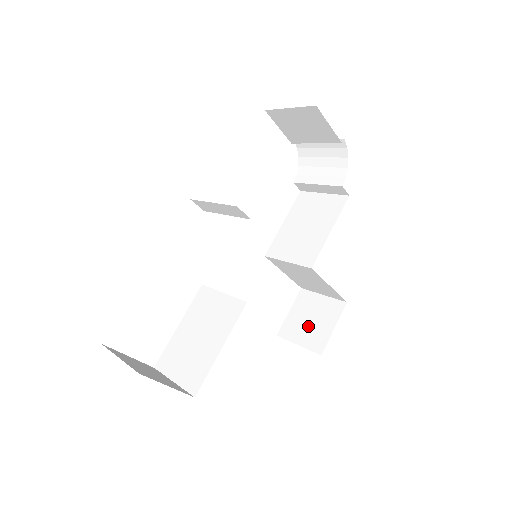
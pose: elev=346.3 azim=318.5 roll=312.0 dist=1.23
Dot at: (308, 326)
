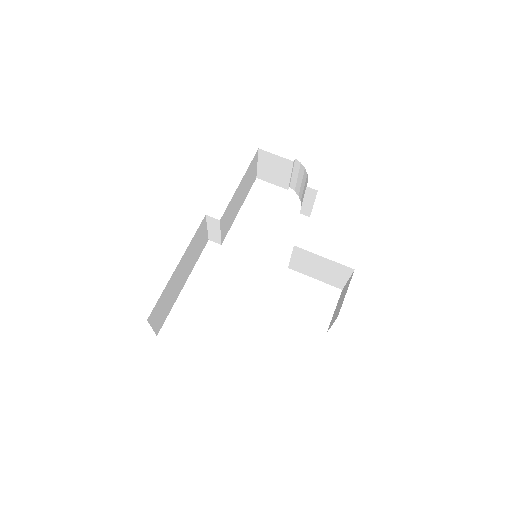
Dot at: (338, 308)
